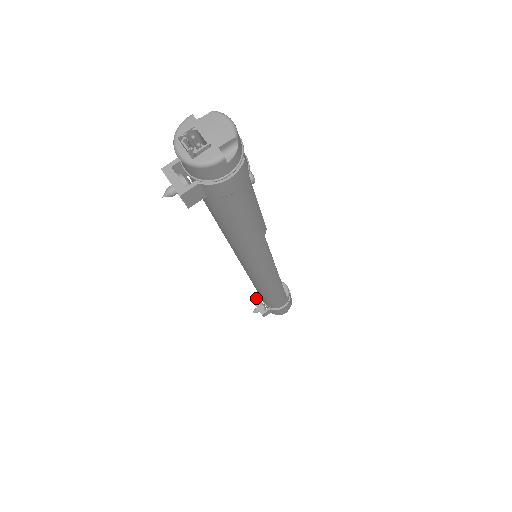
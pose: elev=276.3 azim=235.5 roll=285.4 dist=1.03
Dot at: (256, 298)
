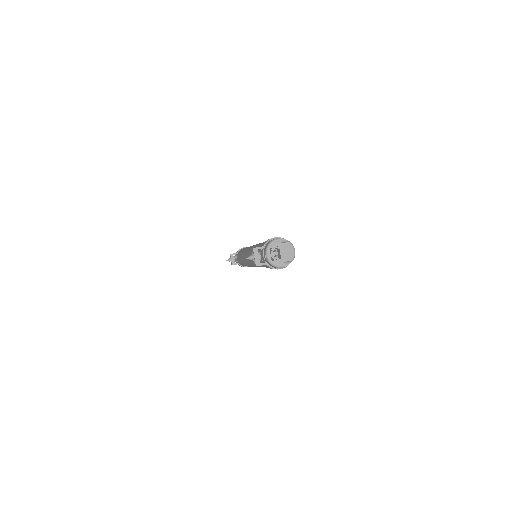
Dot at: (233, 253)
